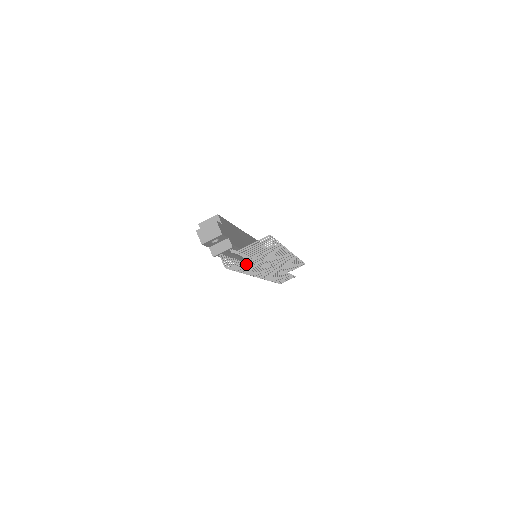
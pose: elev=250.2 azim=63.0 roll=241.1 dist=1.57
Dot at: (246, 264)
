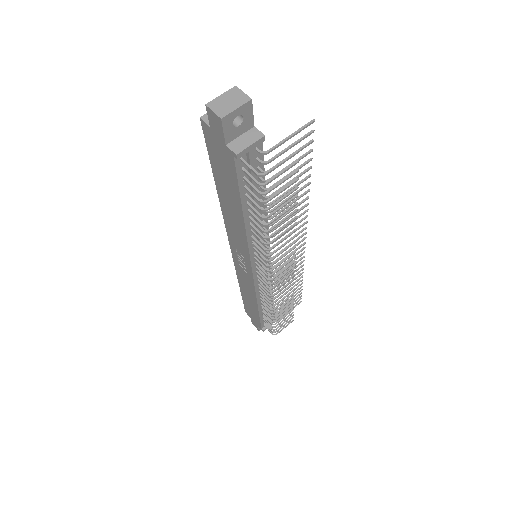
Dot at: (283, 180)
